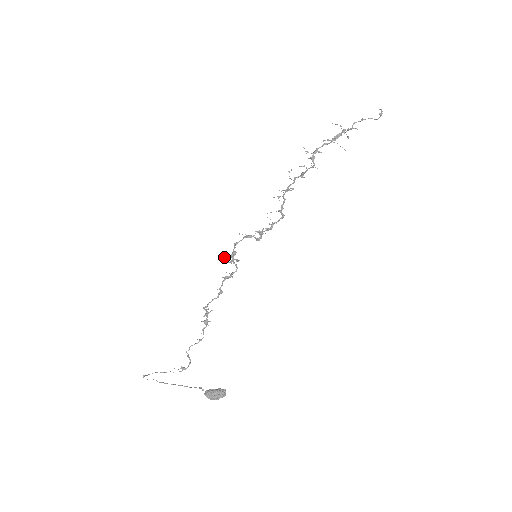
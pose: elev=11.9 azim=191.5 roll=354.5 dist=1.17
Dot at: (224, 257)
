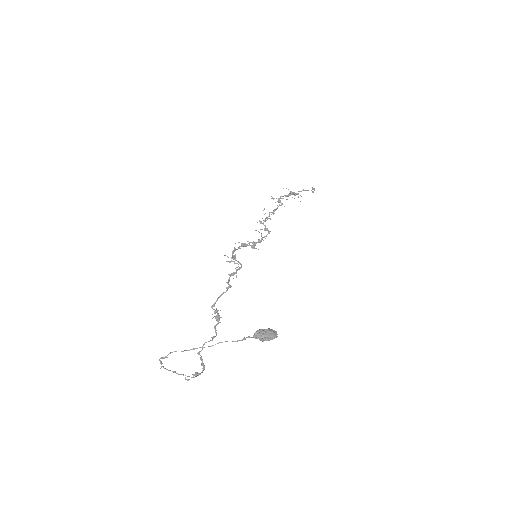
Dot at: (227, 256)
